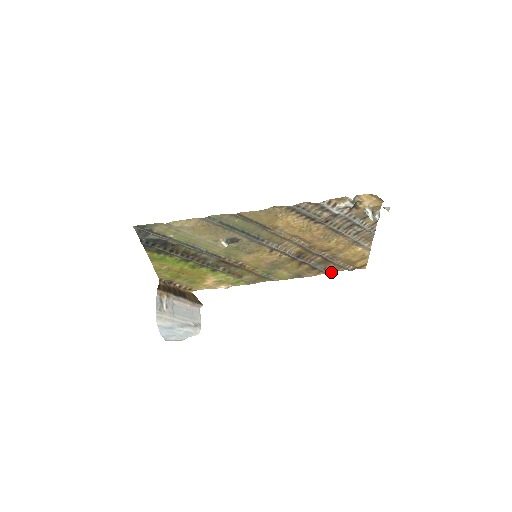
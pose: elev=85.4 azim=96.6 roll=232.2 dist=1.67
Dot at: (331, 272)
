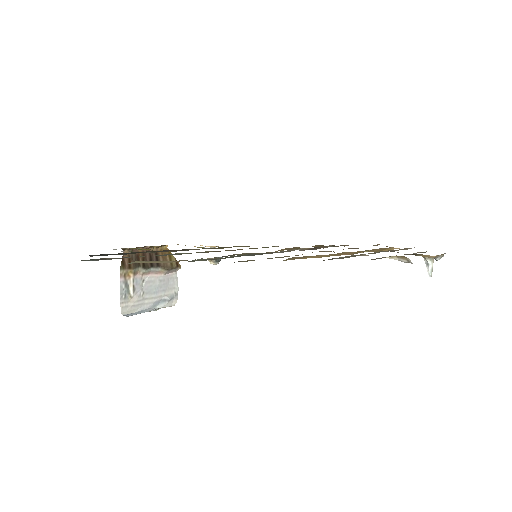
Dot at: occluded
